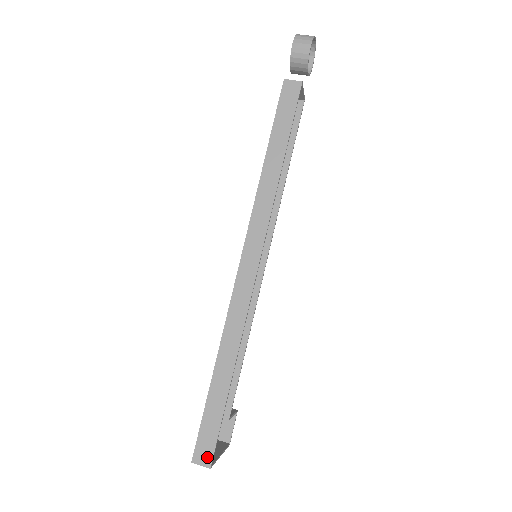
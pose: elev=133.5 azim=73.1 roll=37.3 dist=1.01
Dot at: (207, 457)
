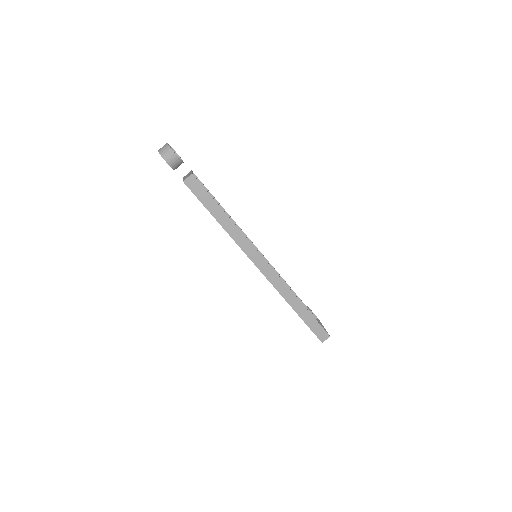
Dot at: (325, 335)
